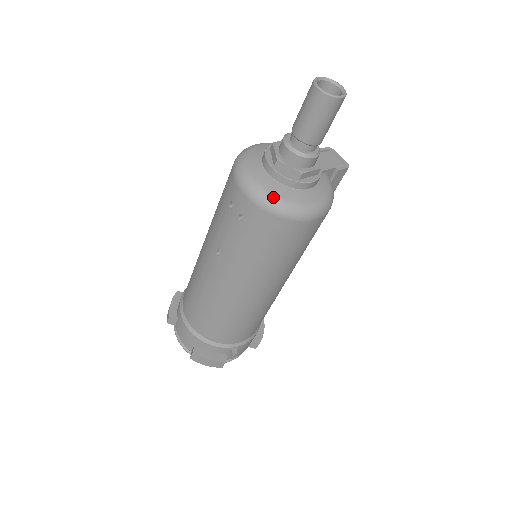
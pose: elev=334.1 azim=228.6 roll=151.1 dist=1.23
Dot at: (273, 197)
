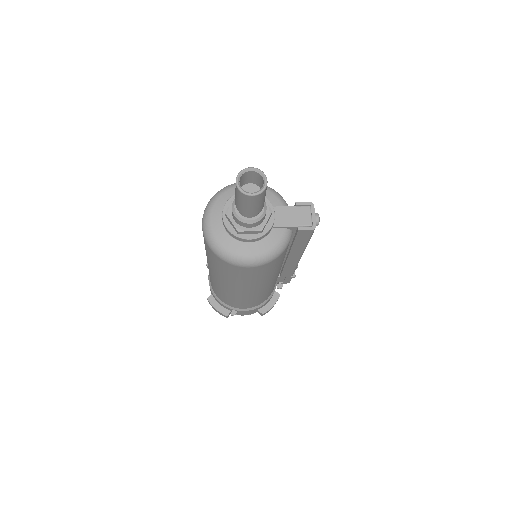
Dot at: (214, 240)
